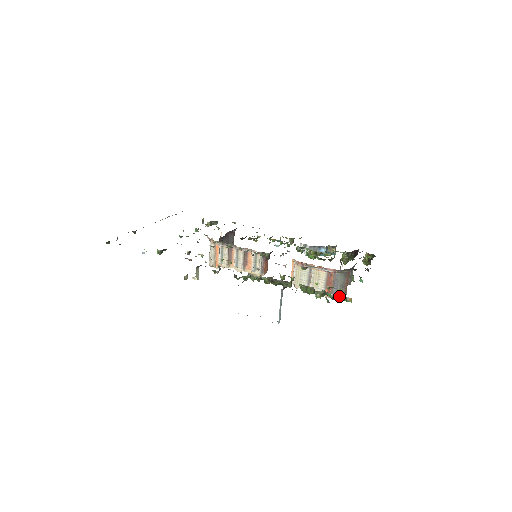
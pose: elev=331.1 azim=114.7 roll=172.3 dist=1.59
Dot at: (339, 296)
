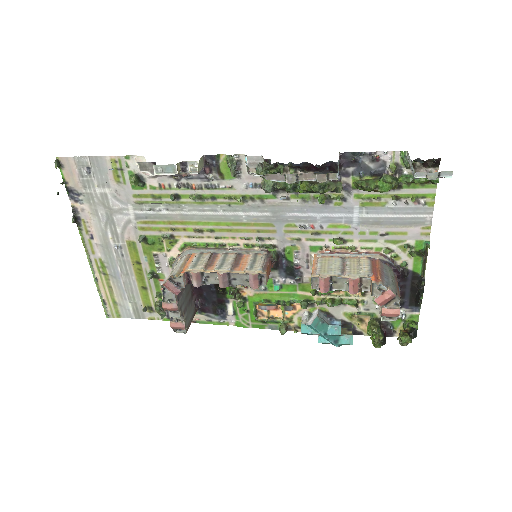
Dot at: occluded
